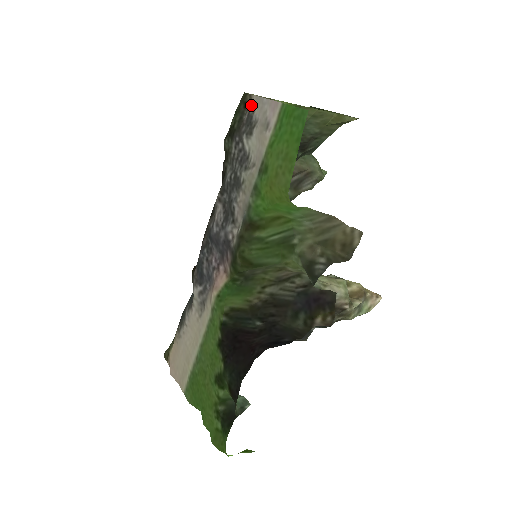
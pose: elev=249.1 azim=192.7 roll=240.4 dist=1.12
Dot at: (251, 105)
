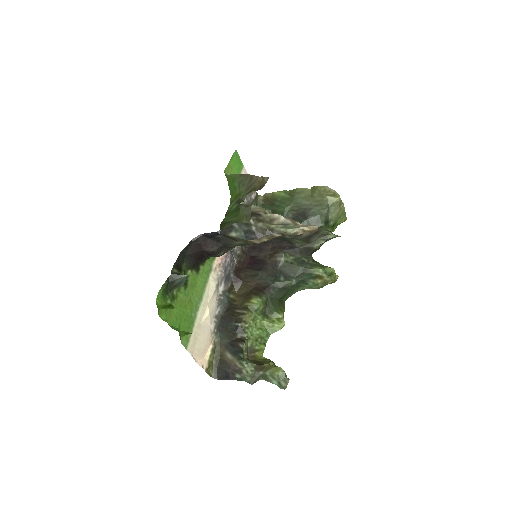
Dot at: occluded
